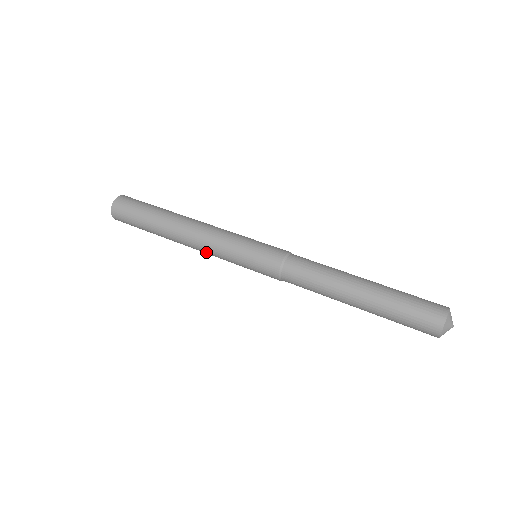
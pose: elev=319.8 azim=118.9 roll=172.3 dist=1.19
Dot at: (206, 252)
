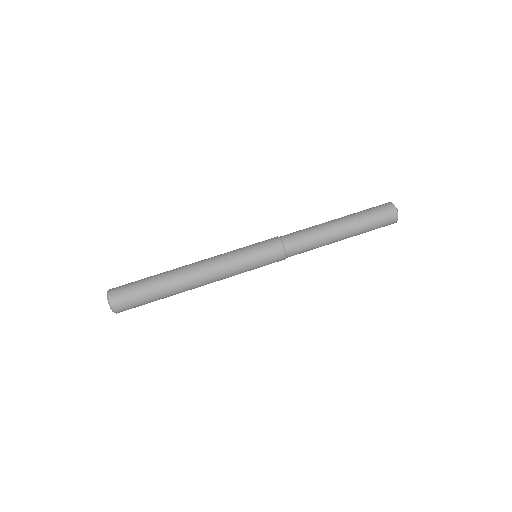
Dot at: (219, 280)
